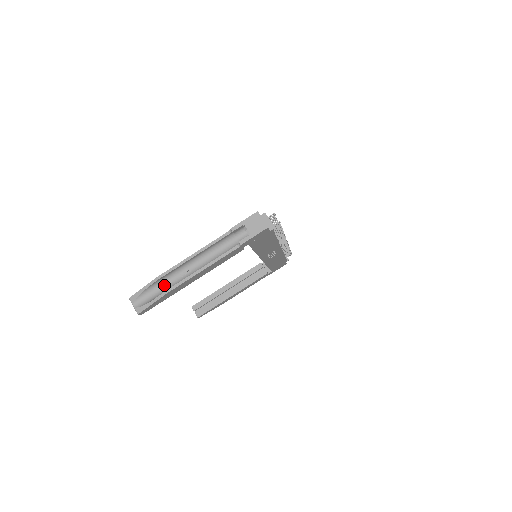
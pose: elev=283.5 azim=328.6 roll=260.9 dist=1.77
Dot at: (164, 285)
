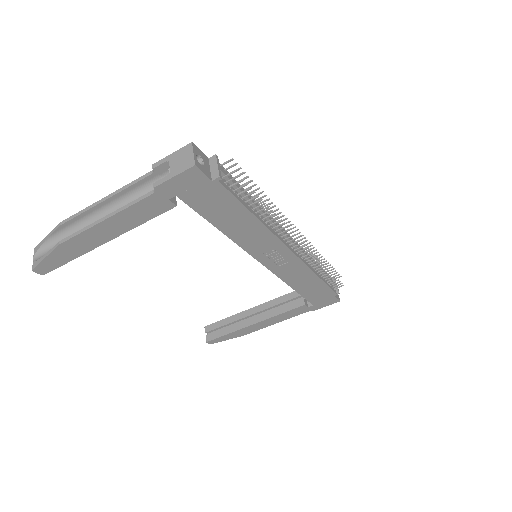
Dot at: occluded
